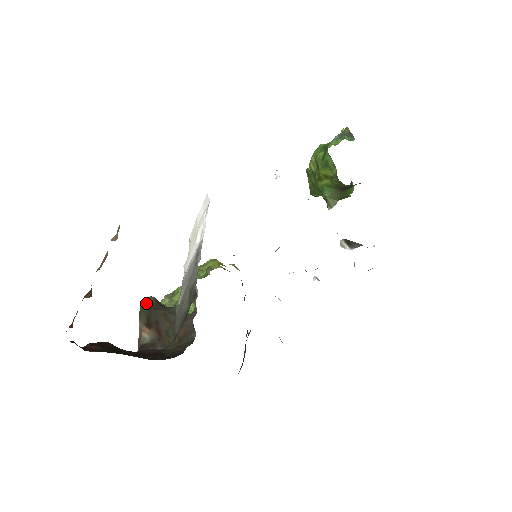
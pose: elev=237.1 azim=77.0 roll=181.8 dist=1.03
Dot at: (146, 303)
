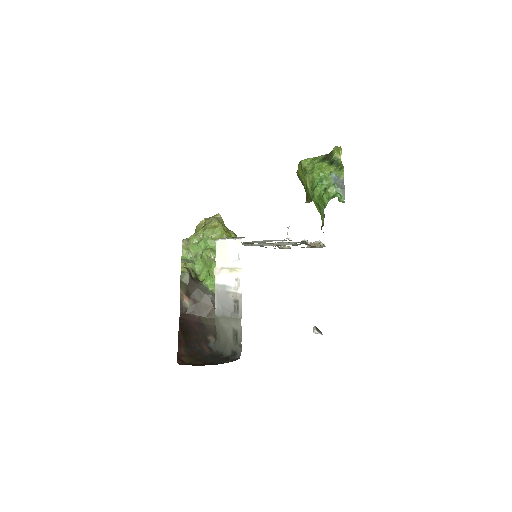
Dot at: (185, 279)
